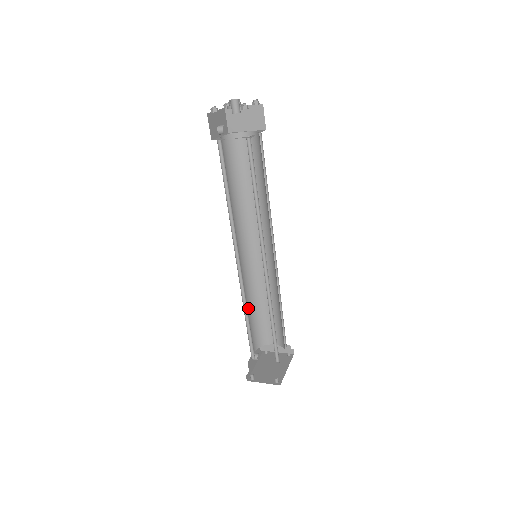
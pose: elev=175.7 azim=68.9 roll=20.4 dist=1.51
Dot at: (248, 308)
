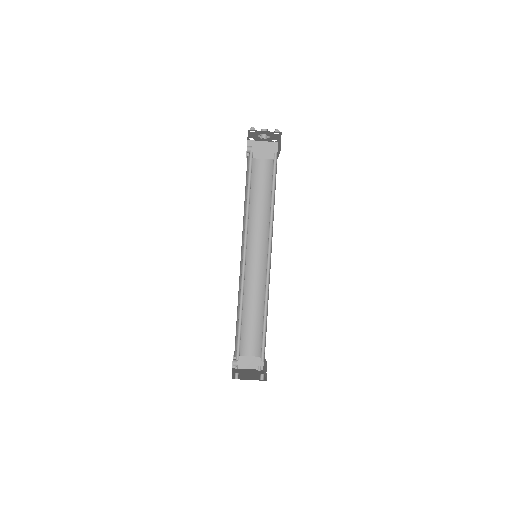
Dot at: (237, 309)
